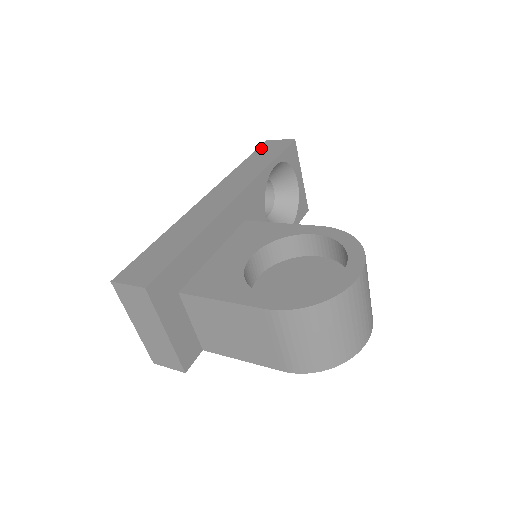
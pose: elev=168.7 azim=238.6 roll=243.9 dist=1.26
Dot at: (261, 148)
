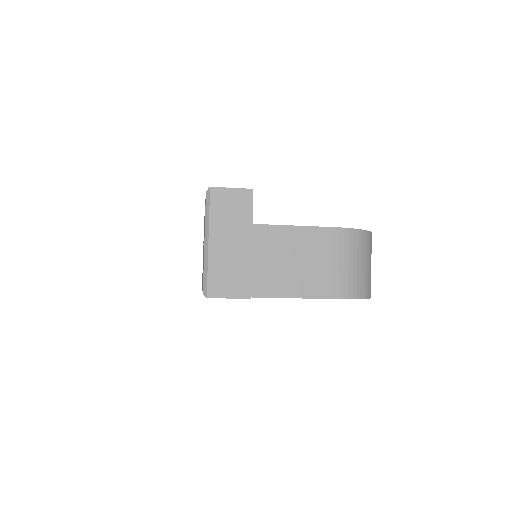
Dot at: occluded
